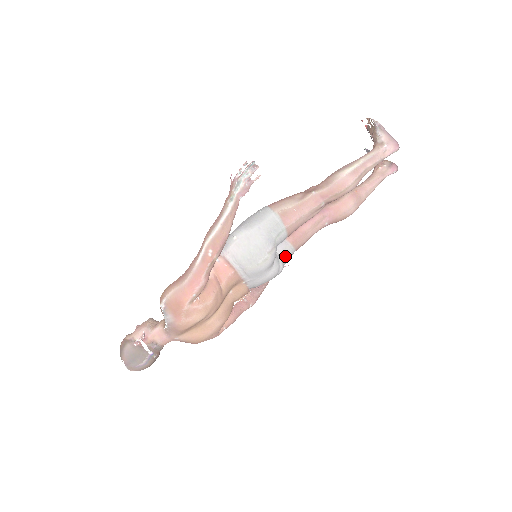
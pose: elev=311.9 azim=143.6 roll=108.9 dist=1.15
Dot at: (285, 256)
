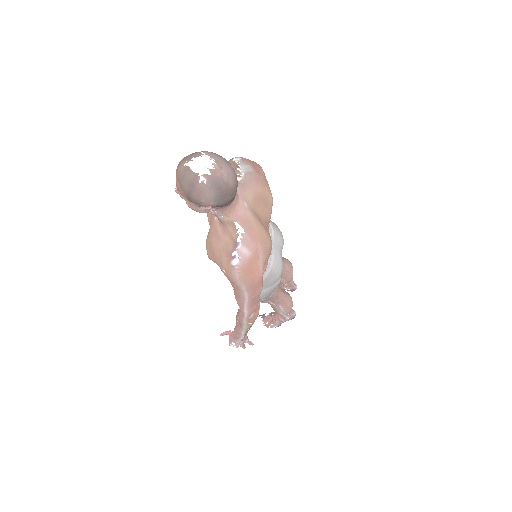
Dot at: occluded
